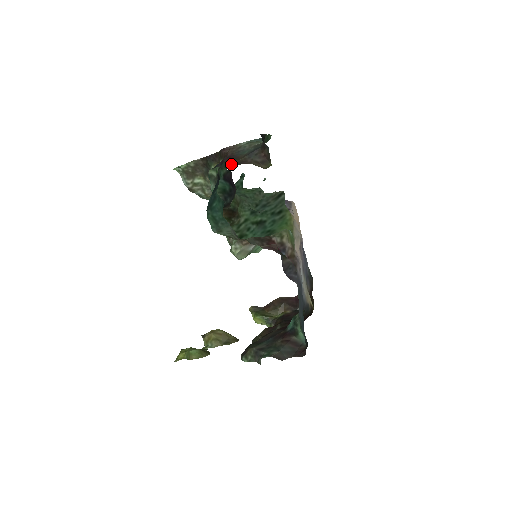
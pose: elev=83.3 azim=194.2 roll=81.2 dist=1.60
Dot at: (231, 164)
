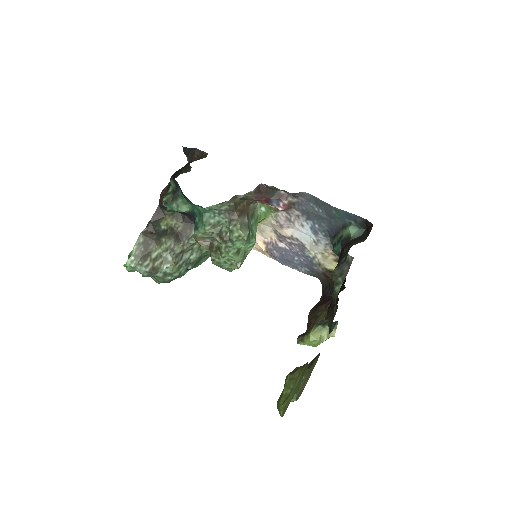
Dot at: (178, 171)
